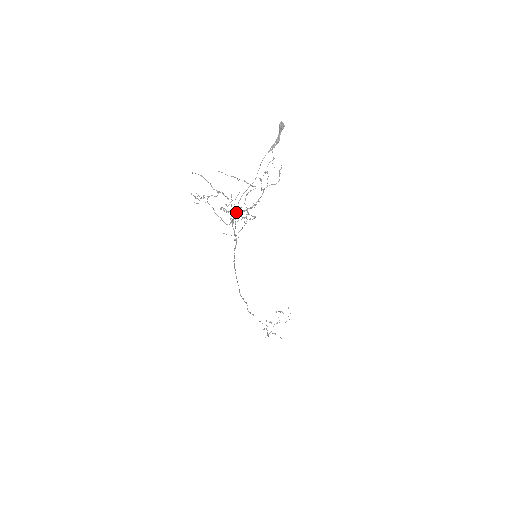
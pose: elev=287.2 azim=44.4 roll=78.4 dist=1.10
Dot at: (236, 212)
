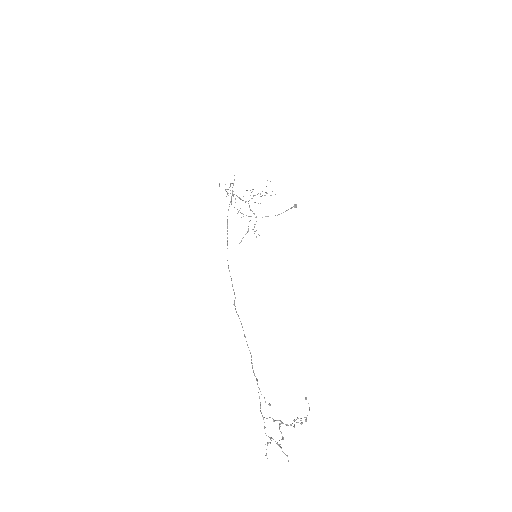
Dot at: (240, 198)
